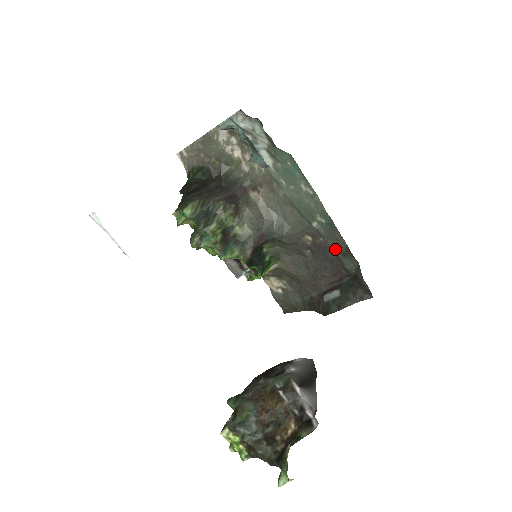
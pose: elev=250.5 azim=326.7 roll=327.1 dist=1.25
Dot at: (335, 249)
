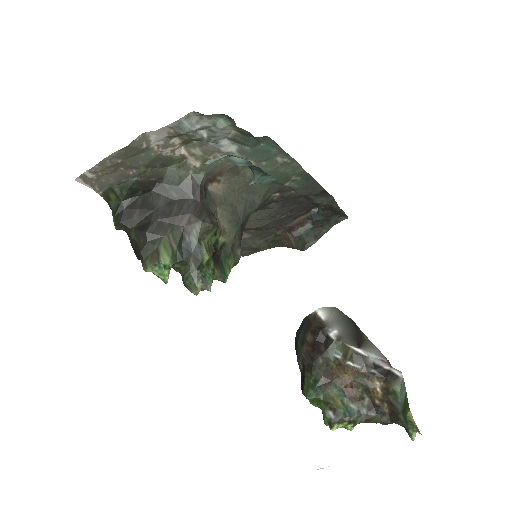
Dot at: (308, 194)
